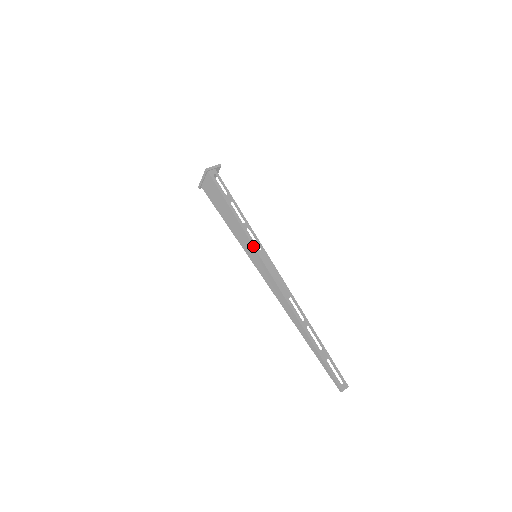
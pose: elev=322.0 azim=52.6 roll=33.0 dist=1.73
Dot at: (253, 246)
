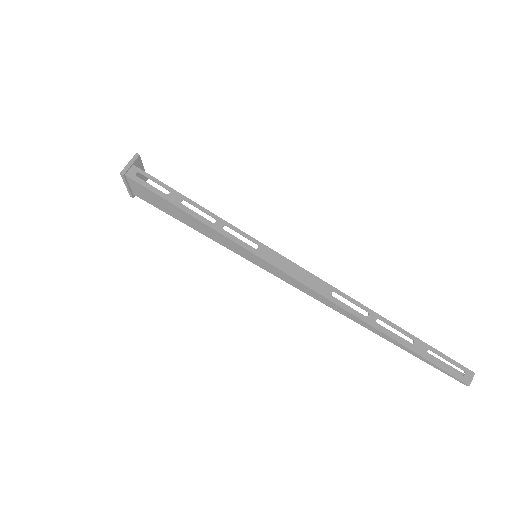
Dot at: (244, 248)
